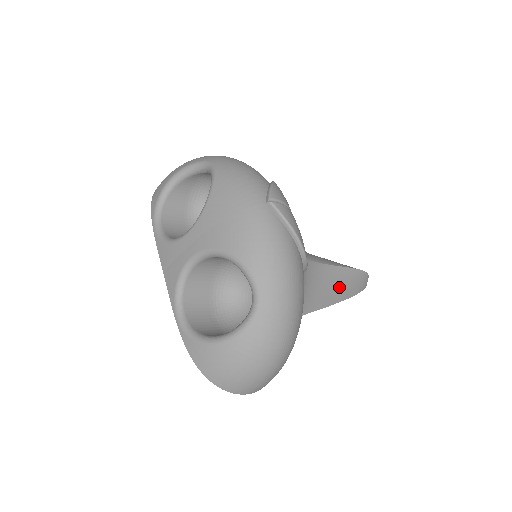
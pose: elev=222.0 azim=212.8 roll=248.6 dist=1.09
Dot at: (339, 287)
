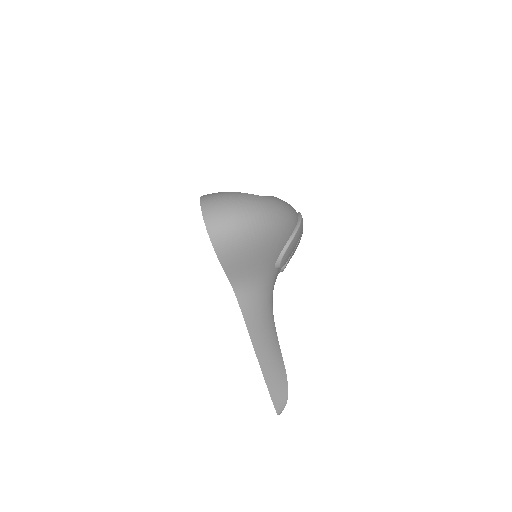
Dot at: (269, 354)
